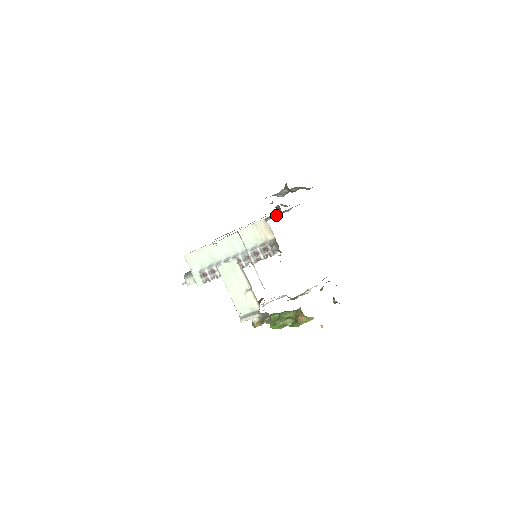
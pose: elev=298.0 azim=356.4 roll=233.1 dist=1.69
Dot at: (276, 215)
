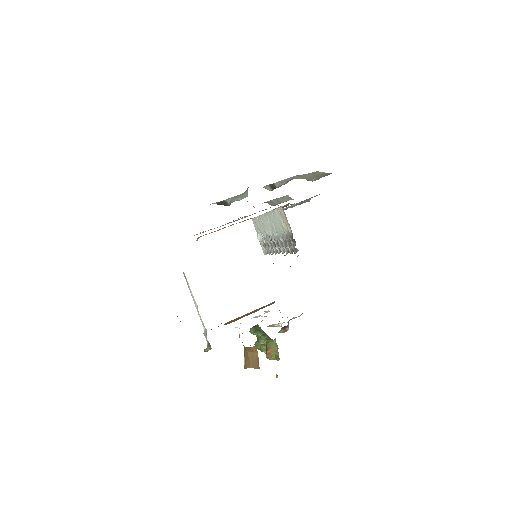
Dot at: occluded
